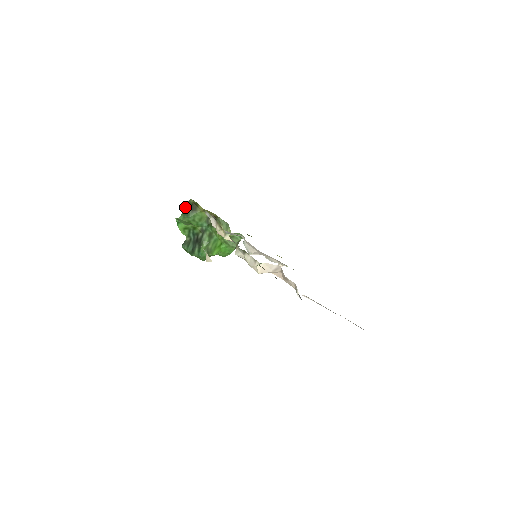
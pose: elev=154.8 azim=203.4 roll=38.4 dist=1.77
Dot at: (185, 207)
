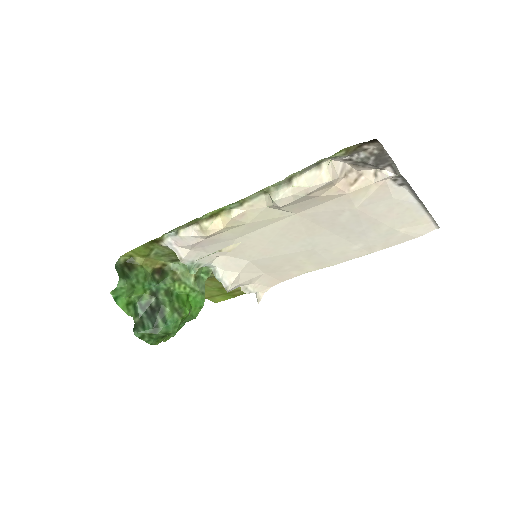
Dot at: (117, 271)
